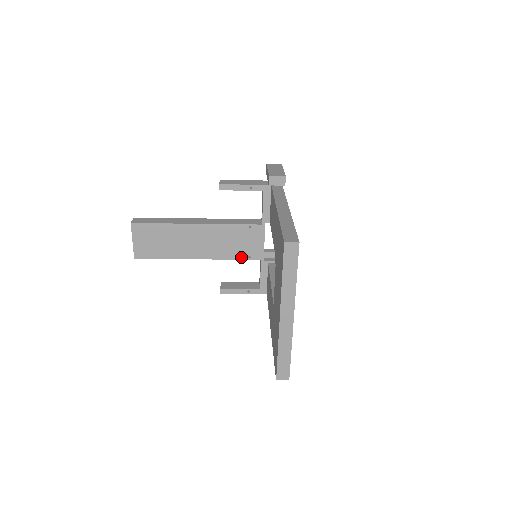
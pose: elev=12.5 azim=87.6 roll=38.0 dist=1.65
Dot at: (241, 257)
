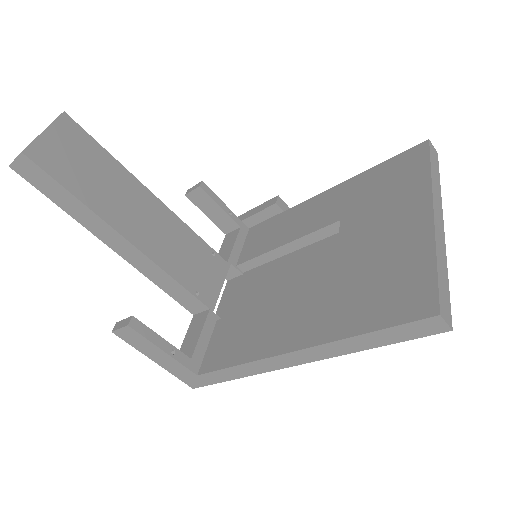
Dot at: (187, 285)
